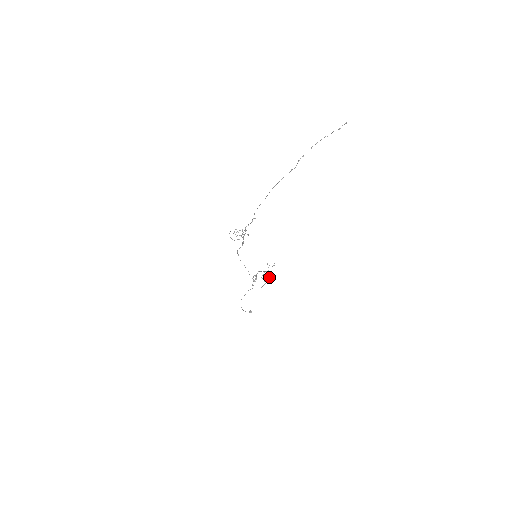
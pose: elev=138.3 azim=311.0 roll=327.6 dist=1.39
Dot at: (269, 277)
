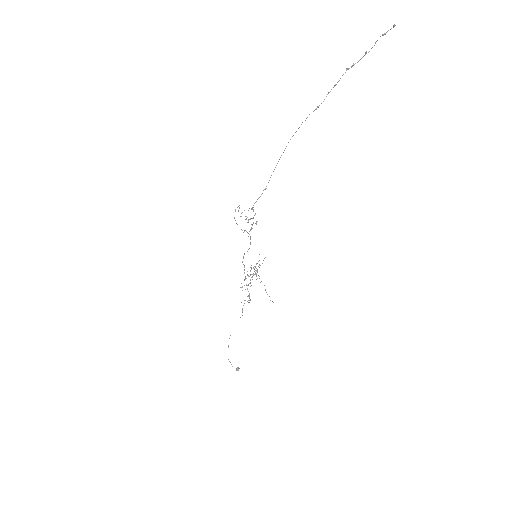
Dot at: (254, 271)
